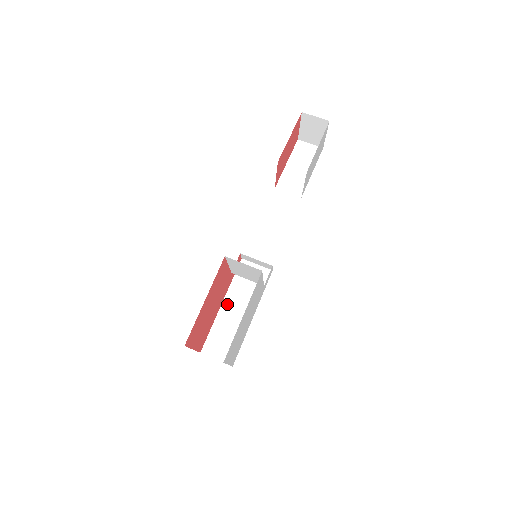
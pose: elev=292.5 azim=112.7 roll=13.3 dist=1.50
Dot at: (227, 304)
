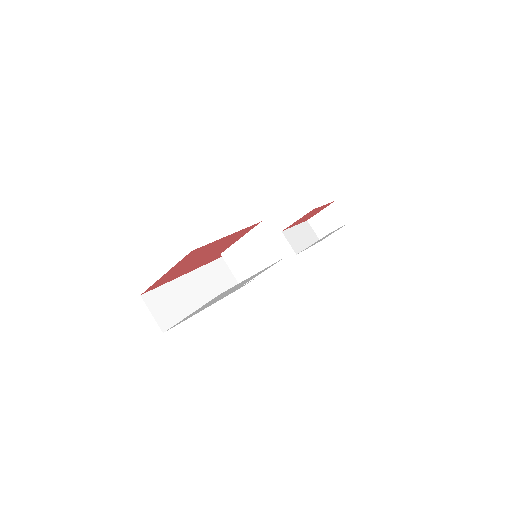
Dot at: (192, 277)
